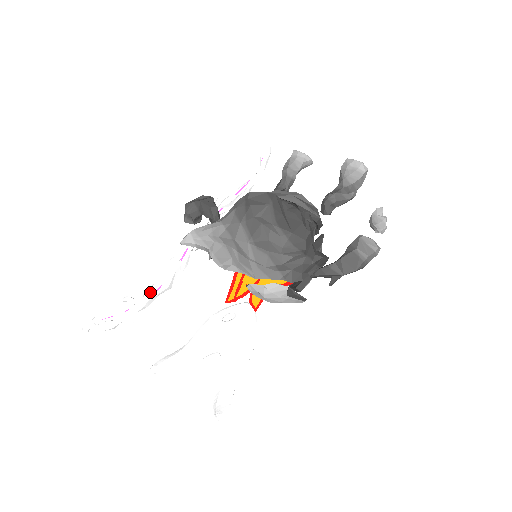
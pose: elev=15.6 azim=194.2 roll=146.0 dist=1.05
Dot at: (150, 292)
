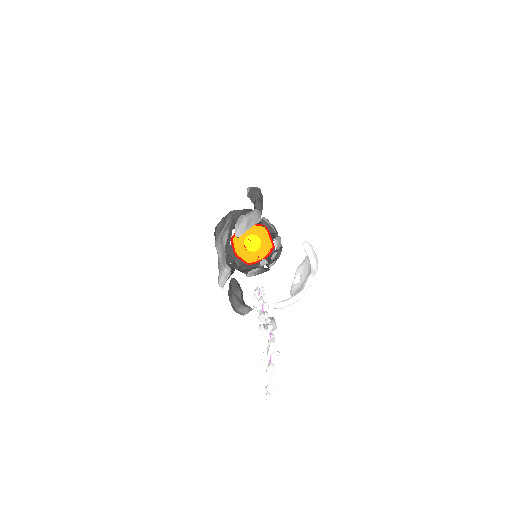
Dot at: occluded
